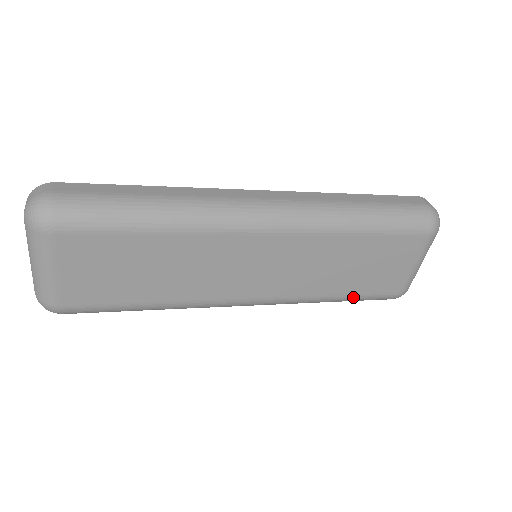
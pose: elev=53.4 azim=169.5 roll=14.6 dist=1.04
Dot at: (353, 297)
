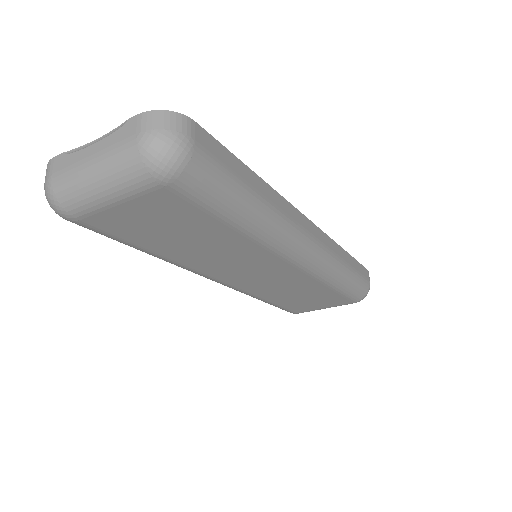
Dot at: (274, 304)
